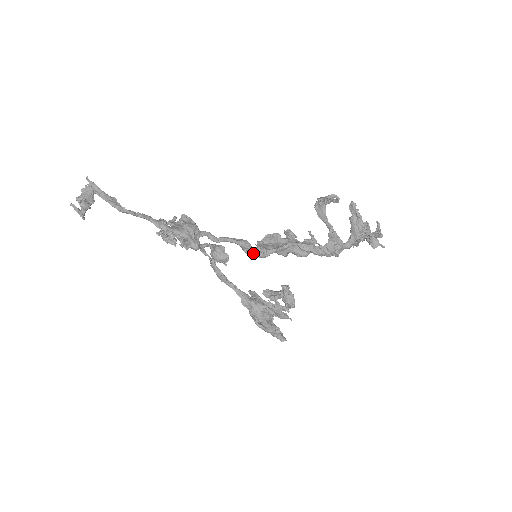
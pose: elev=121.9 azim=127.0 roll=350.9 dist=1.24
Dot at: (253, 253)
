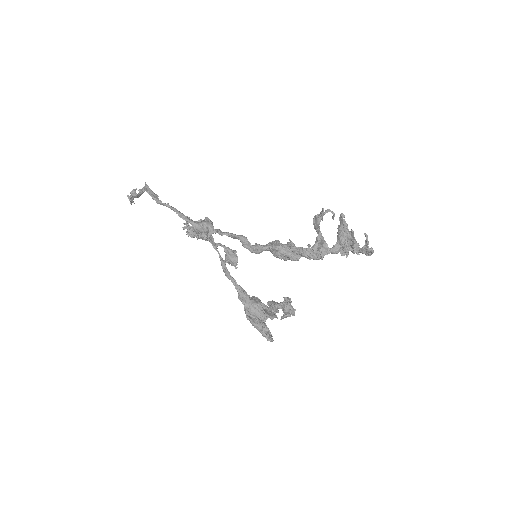
Dot at: (250, 248)
